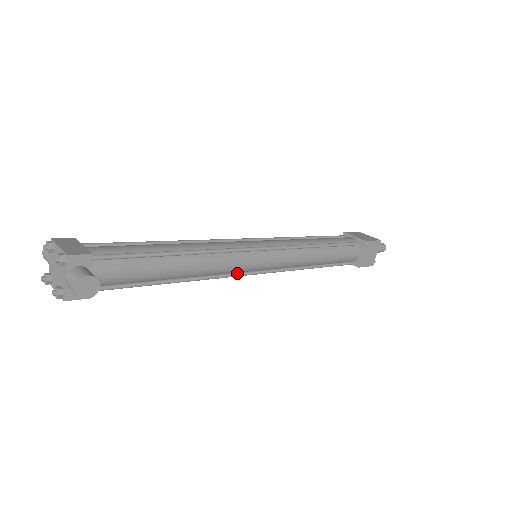
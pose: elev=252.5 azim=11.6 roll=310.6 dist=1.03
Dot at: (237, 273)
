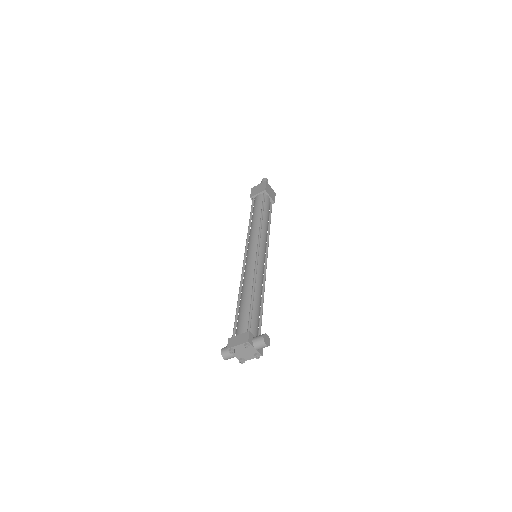
Dot at: (265, 271)
